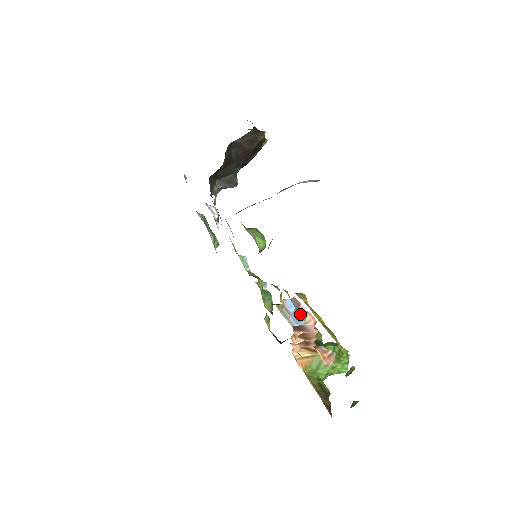
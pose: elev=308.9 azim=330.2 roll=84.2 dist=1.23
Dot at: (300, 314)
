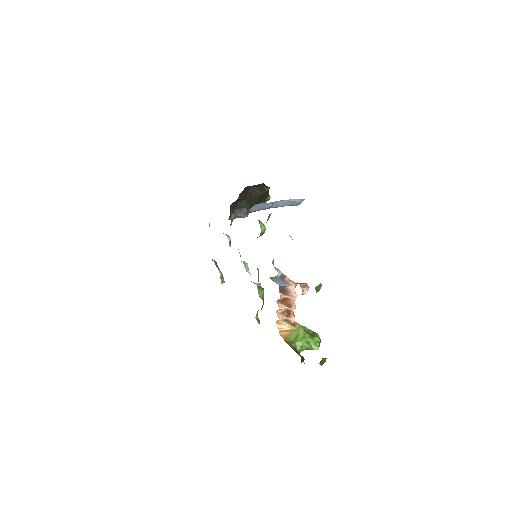
Dot at: (285, 281)
